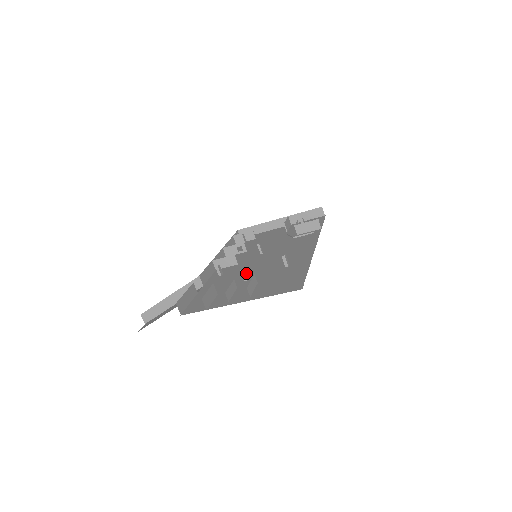
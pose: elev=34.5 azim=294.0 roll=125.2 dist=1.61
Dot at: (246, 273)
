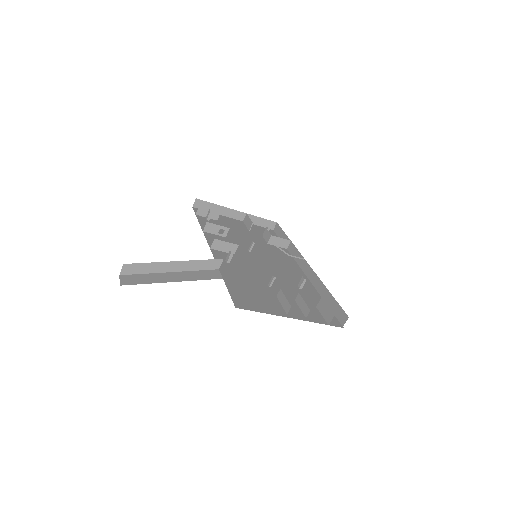
Dot at: (260, 275)
